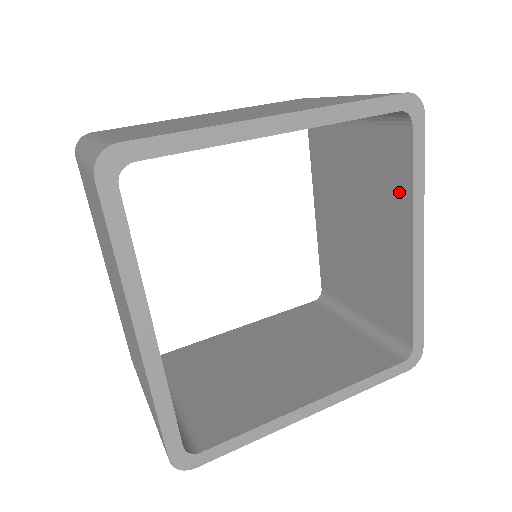
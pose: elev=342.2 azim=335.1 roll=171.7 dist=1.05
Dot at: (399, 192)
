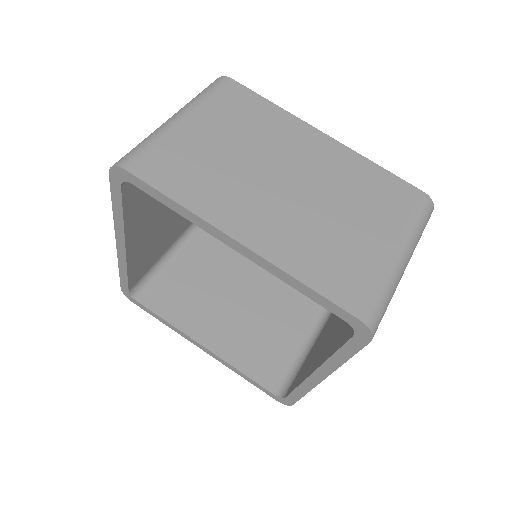
Dot at: (336, 344)
